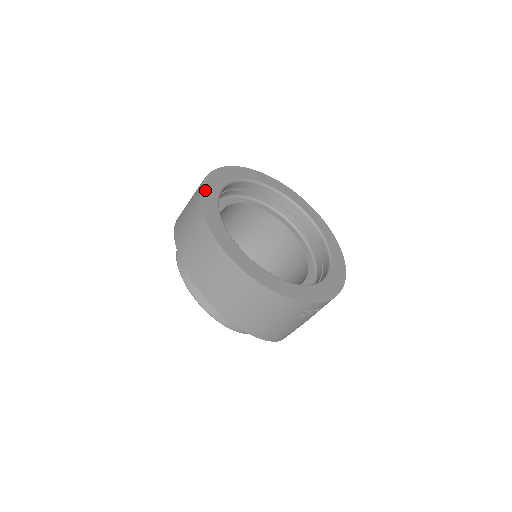
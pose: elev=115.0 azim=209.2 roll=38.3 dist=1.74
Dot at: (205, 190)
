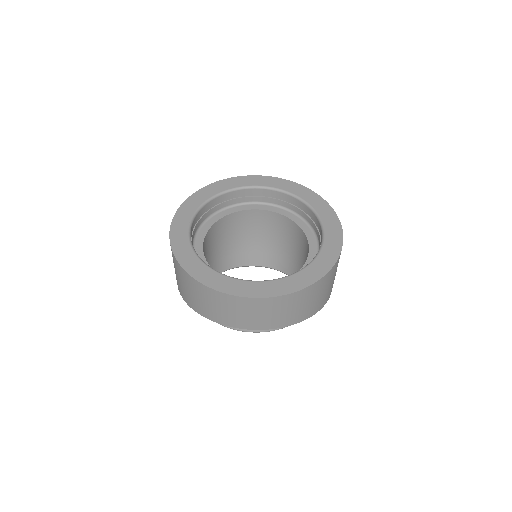
Dot at: (197, 275)
